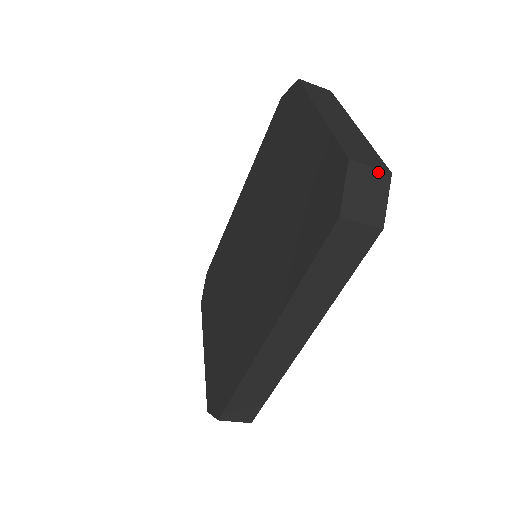
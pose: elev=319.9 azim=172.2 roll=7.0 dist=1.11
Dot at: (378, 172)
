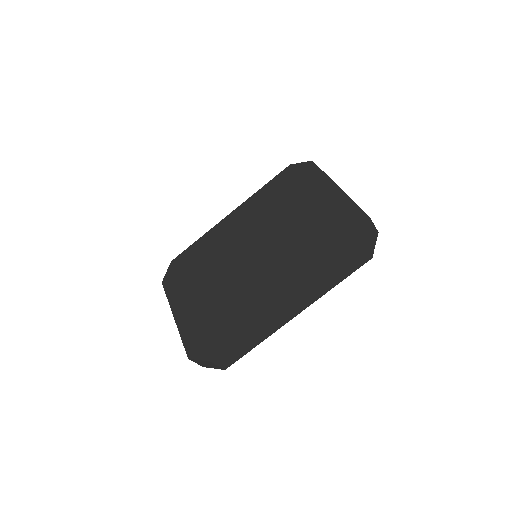
Dot at: (376, 229)
